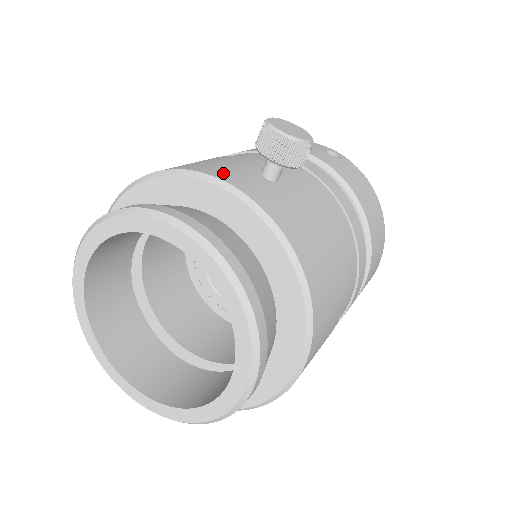
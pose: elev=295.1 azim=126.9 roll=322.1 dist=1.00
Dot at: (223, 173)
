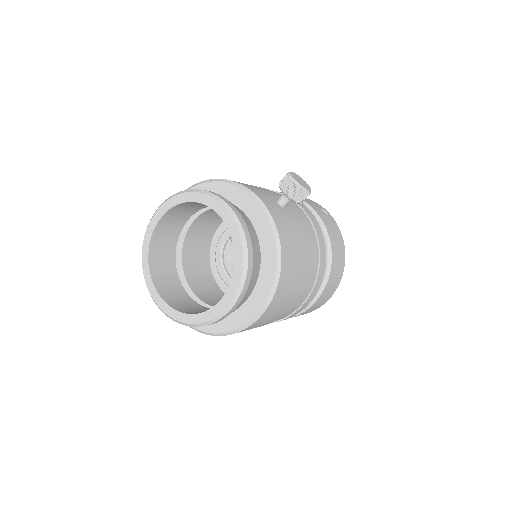
Dot at: (256, 191)
